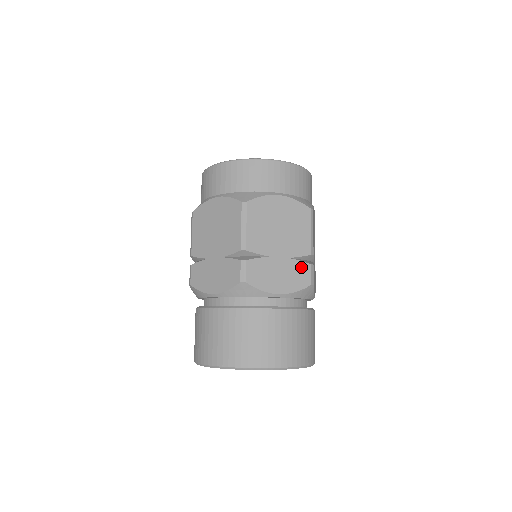
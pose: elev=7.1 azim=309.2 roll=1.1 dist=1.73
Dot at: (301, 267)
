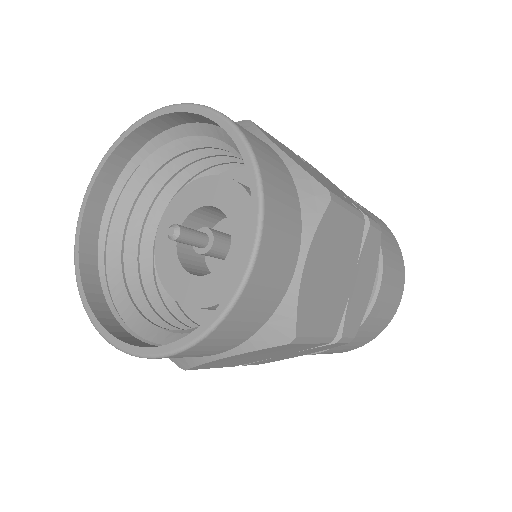
Dot at: (322, 347)
